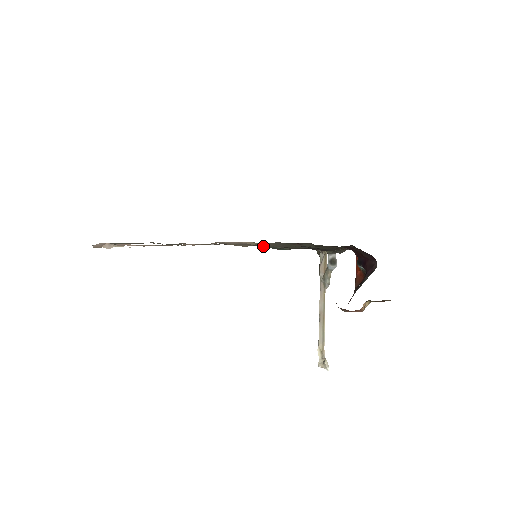
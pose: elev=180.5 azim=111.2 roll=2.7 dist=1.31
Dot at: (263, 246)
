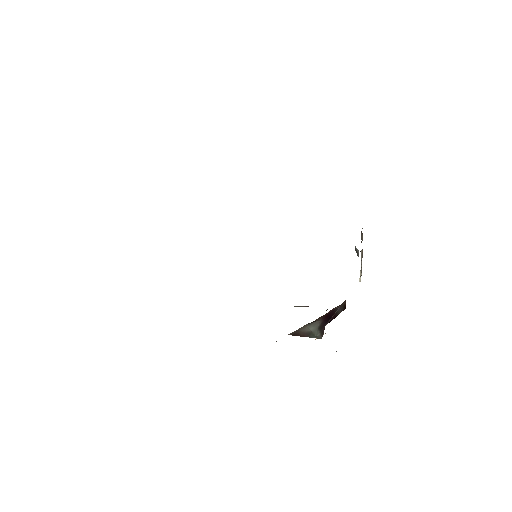
Dot at: occluded
